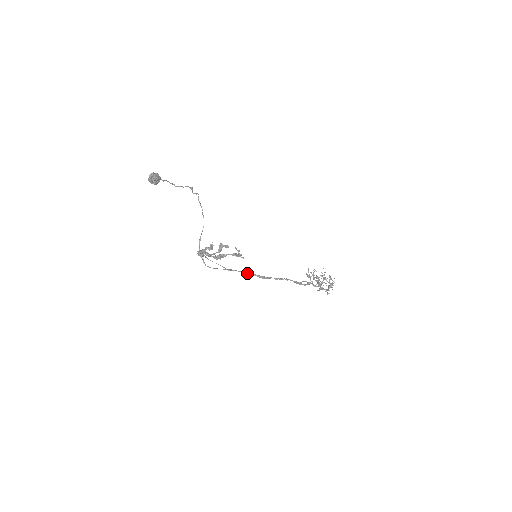
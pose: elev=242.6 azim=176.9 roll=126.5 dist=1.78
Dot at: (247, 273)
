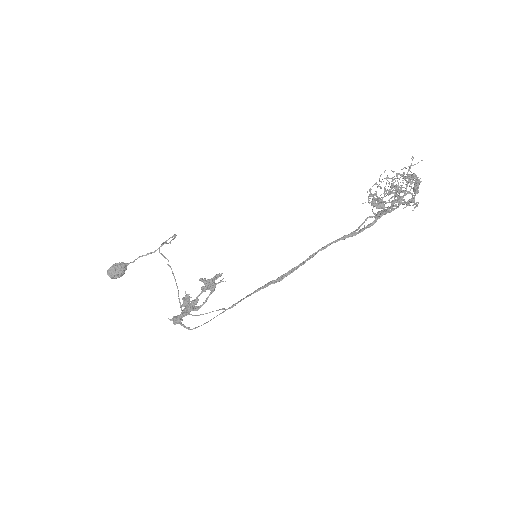
Dot at: (254, 292)
